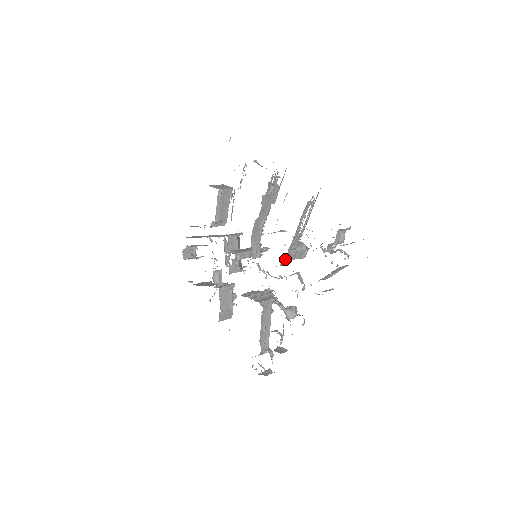
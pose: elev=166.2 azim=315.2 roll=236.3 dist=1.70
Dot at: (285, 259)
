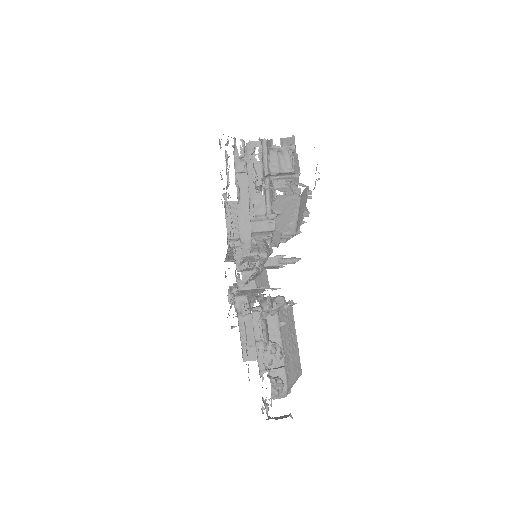
Dot at: (265, 237)
